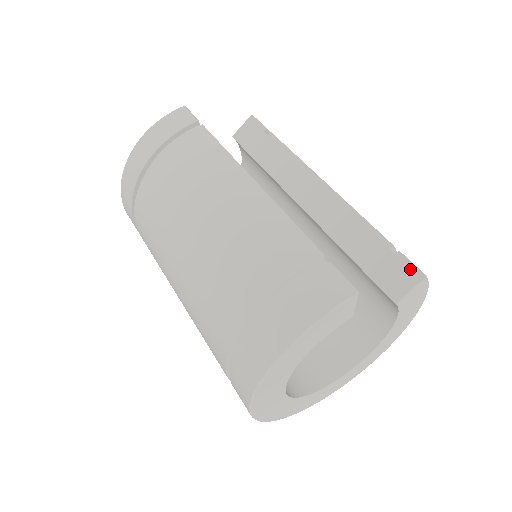
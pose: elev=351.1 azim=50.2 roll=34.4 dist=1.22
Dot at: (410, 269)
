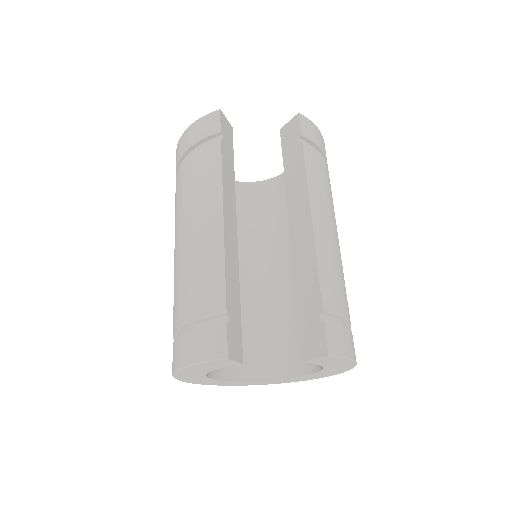
Dot at: (322, 341)
